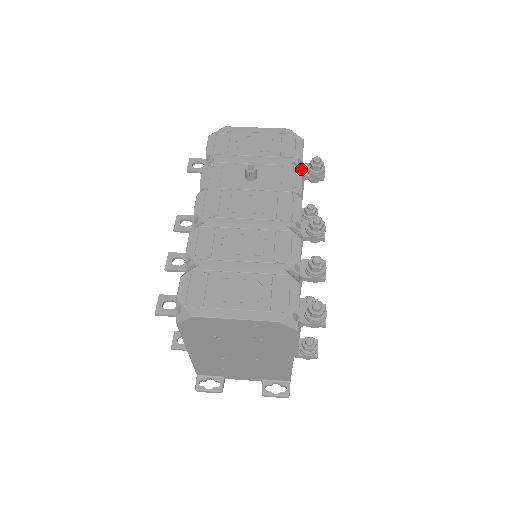
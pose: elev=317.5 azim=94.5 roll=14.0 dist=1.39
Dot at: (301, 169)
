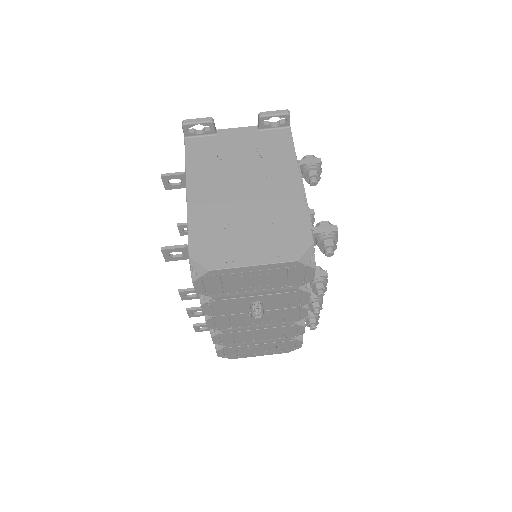
Dot at: occluded
